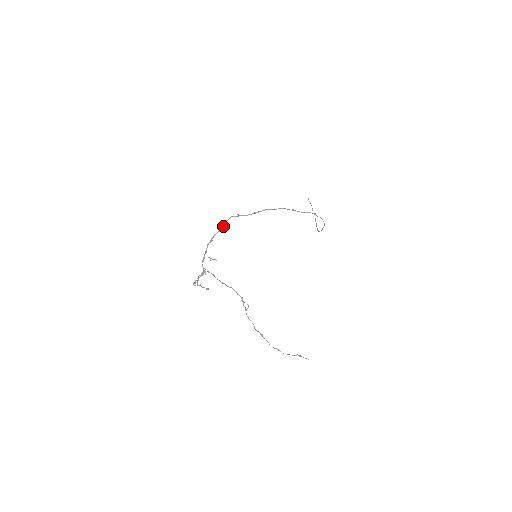
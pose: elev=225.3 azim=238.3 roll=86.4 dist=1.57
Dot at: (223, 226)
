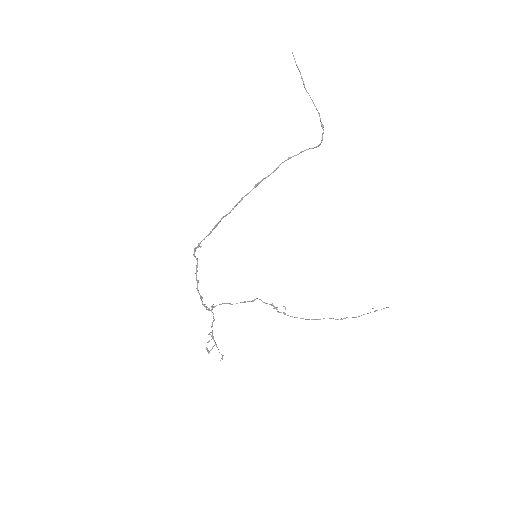
Dot at: occluded
